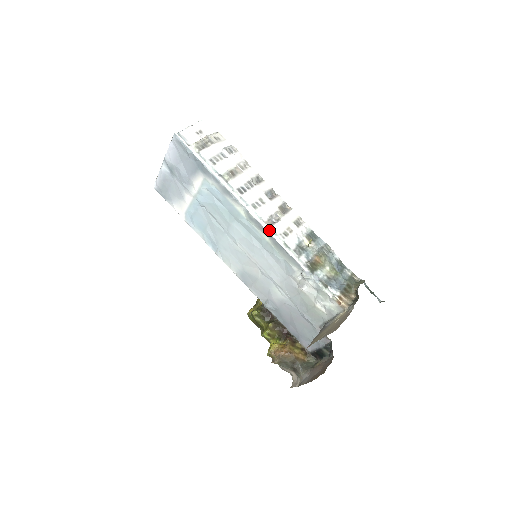
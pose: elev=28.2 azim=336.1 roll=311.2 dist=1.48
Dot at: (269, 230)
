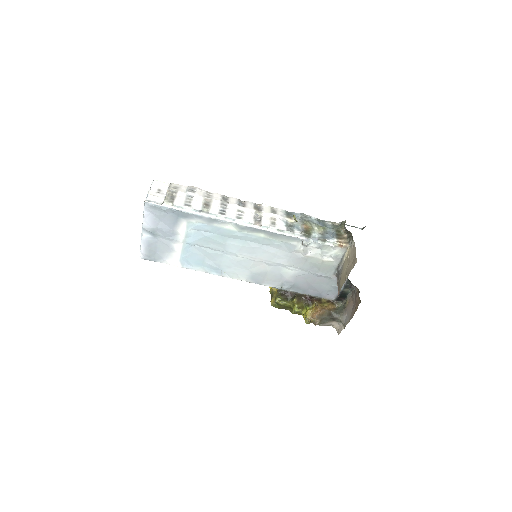
Dot at: (261, 228)
